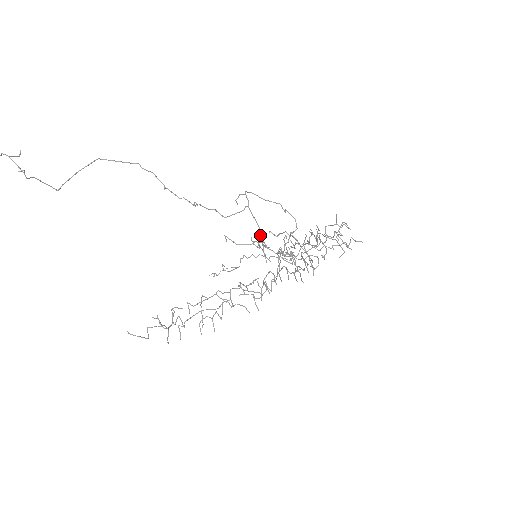
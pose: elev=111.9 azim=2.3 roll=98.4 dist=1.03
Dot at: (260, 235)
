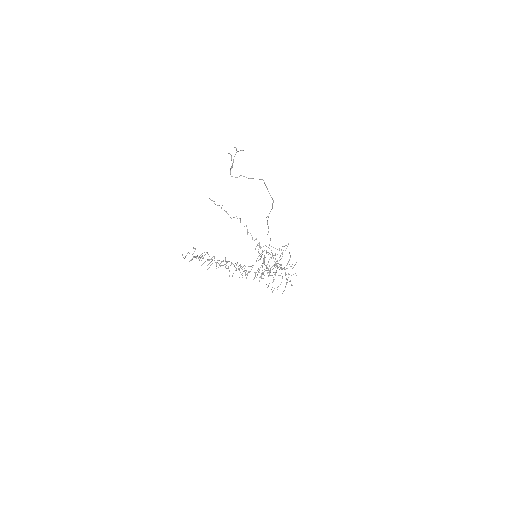
Dot at: occluded
